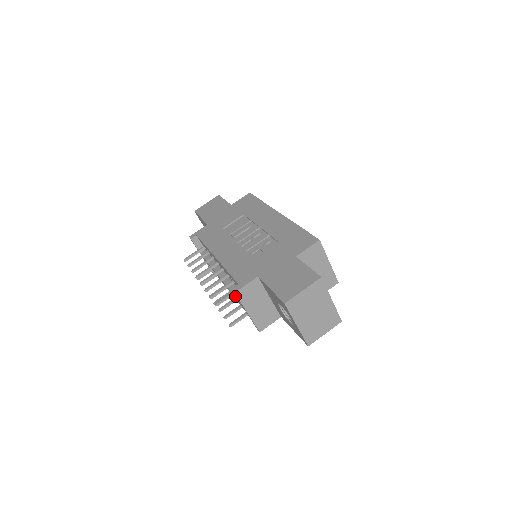
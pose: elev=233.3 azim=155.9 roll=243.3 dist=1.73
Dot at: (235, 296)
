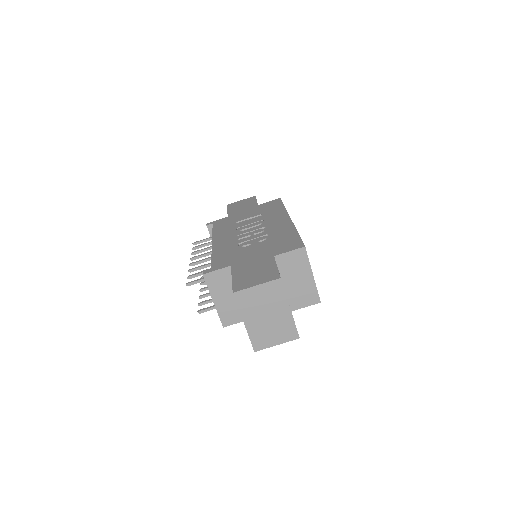
Dot at: occluded
